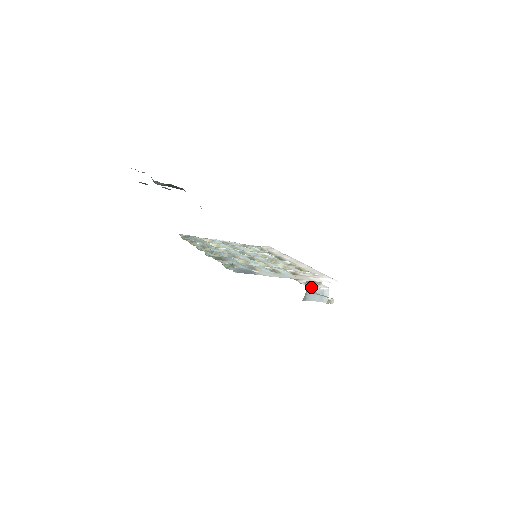
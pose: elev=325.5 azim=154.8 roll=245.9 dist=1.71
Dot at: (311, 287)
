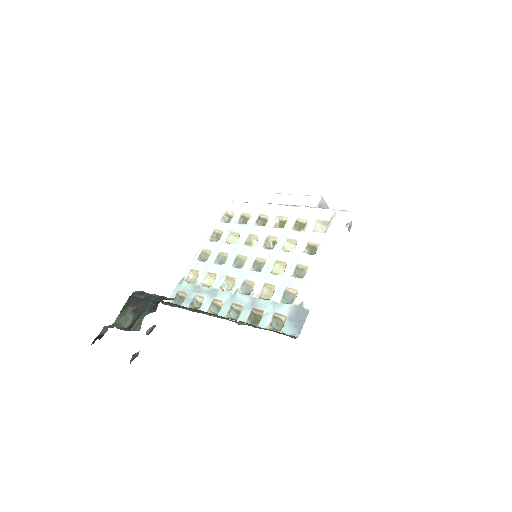
Dot at: occluded
